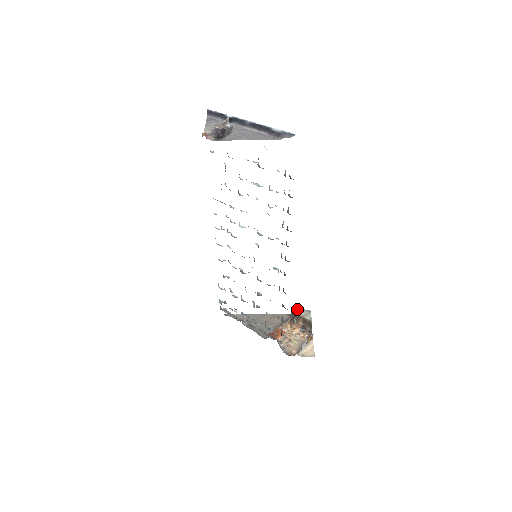
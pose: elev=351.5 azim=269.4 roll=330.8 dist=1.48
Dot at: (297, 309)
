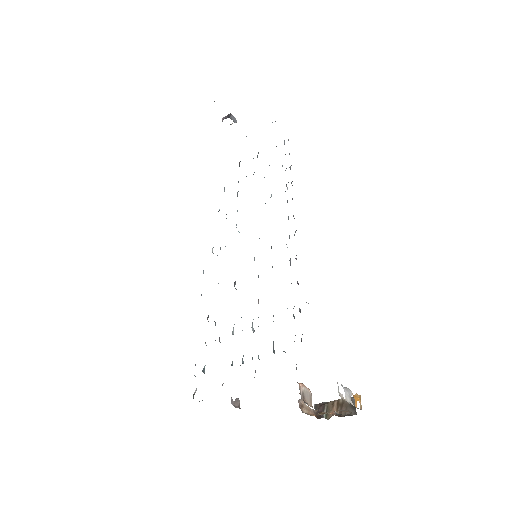
Dot at: occluded
